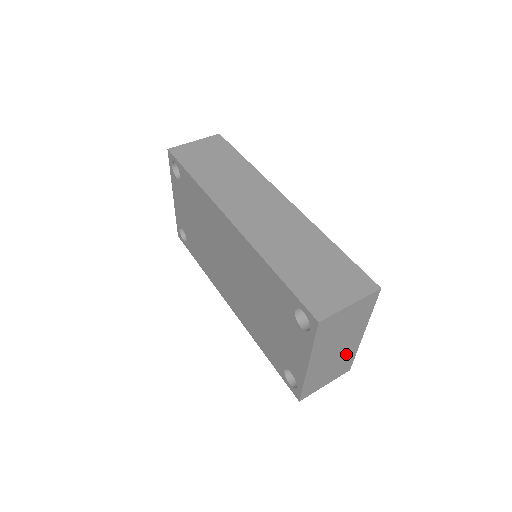
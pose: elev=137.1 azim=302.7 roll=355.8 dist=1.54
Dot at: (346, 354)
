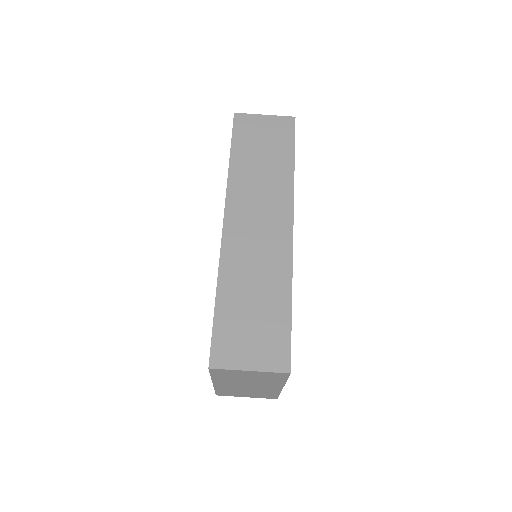
Dot at: (265, 391)
